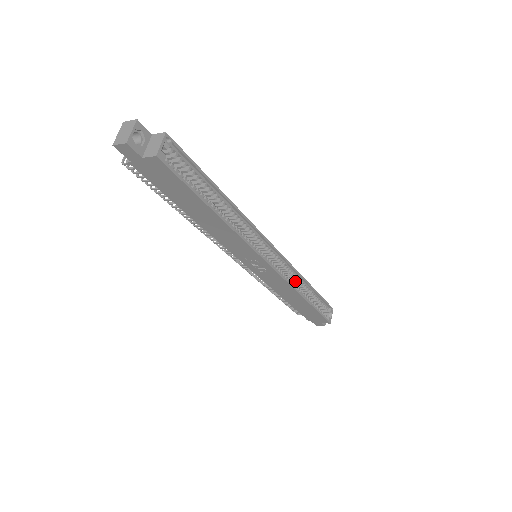
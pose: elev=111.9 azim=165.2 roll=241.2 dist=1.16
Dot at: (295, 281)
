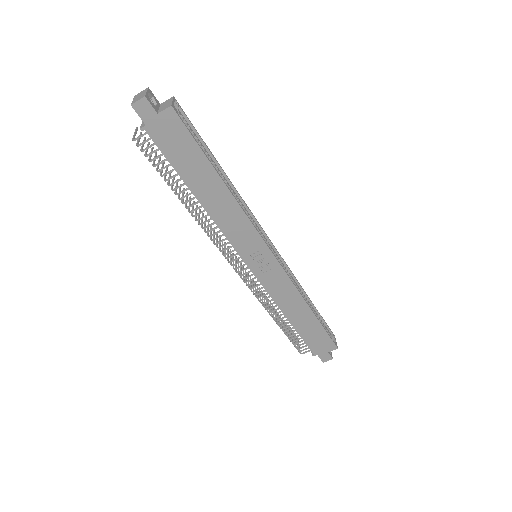
Dot at: occluded
